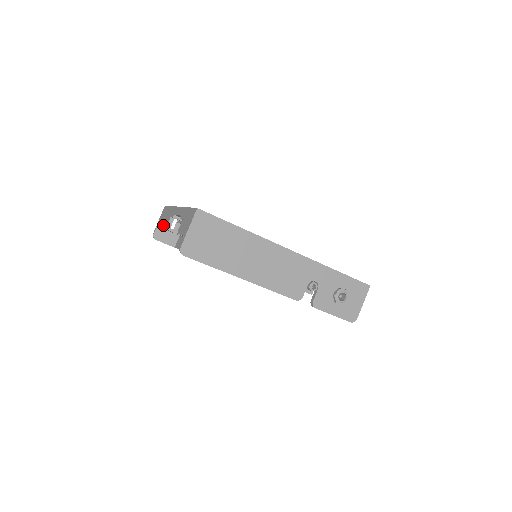
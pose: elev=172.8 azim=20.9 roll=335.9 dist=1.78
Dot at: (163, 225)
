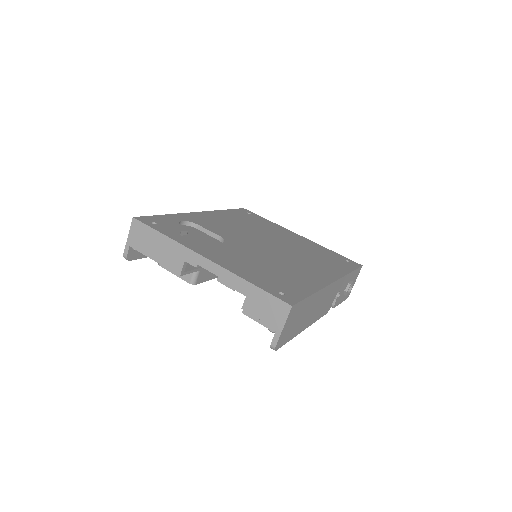
Dot at: (163, 262)
